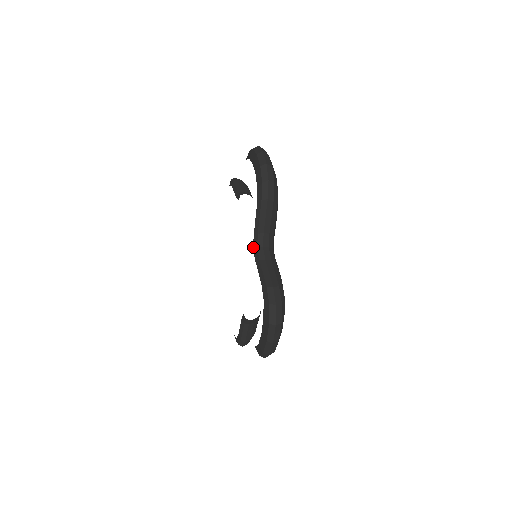
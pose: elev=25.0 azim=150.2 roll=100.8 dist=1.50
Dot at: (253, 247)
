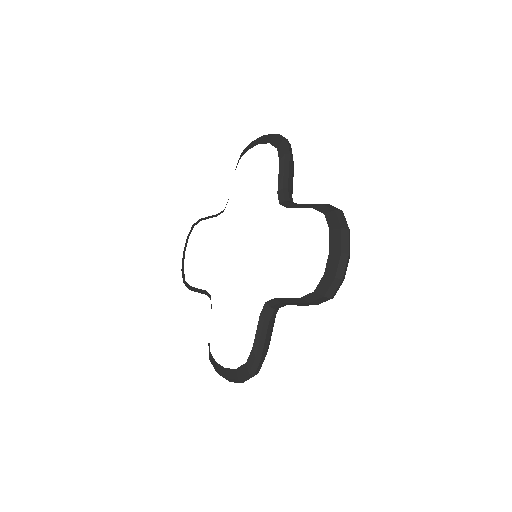
Dot at: (279, 203)
